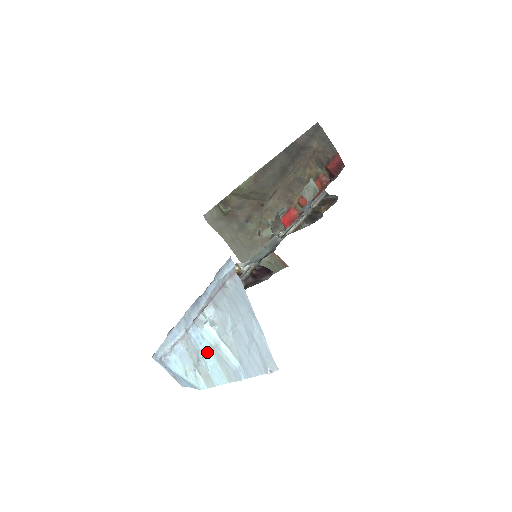
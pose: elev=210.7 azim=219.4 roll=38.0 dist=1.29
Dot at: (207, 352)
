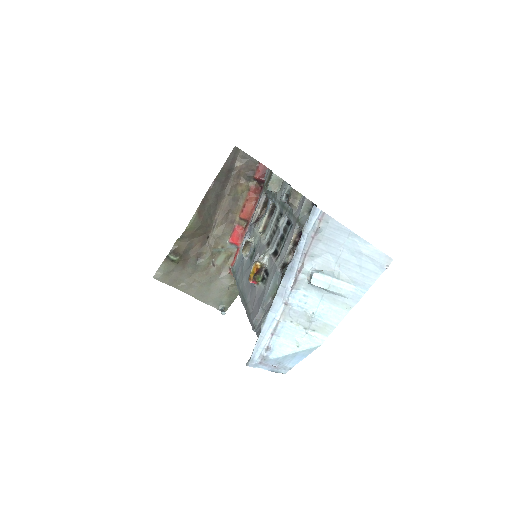
Dot at: (316, 305)
